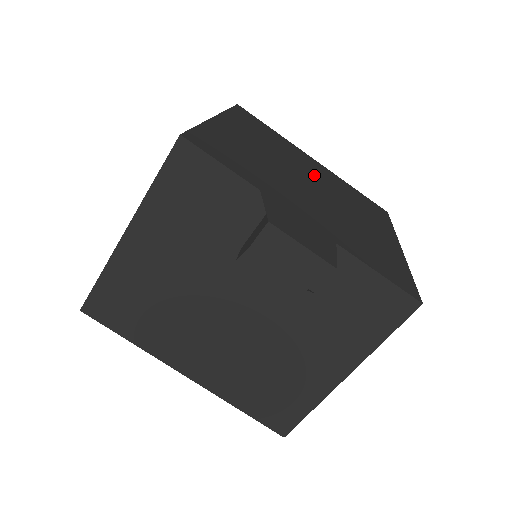
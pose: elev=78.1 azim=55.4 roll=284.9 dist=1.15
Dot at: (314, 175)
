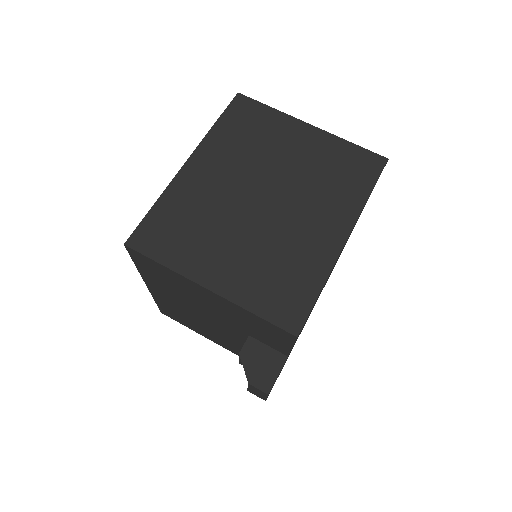
Dot at: occluded
